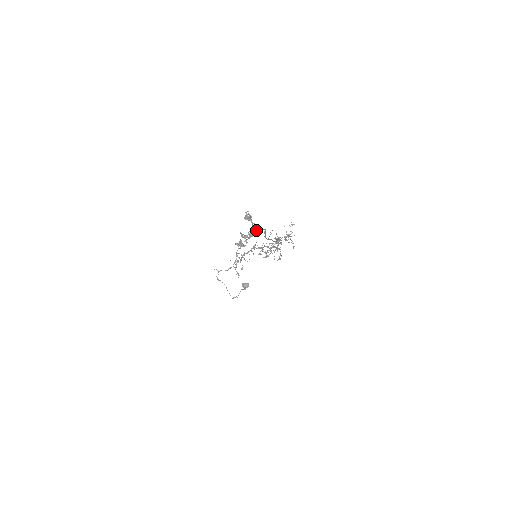
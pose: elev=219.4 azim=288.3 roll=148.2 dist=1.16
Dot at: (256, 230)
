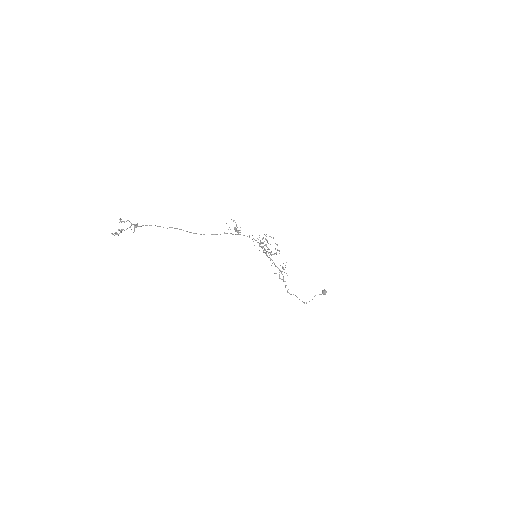
Dot at: (139, 226)
